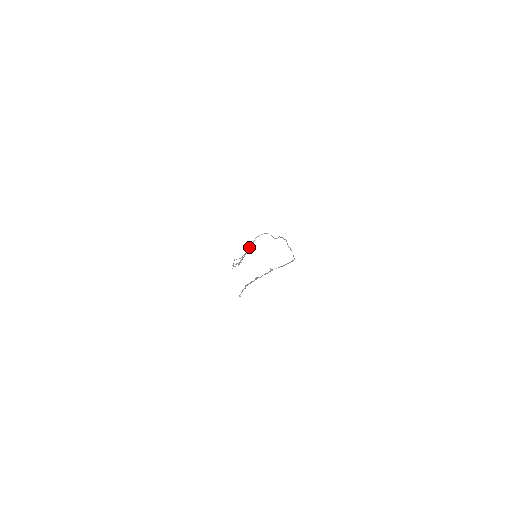
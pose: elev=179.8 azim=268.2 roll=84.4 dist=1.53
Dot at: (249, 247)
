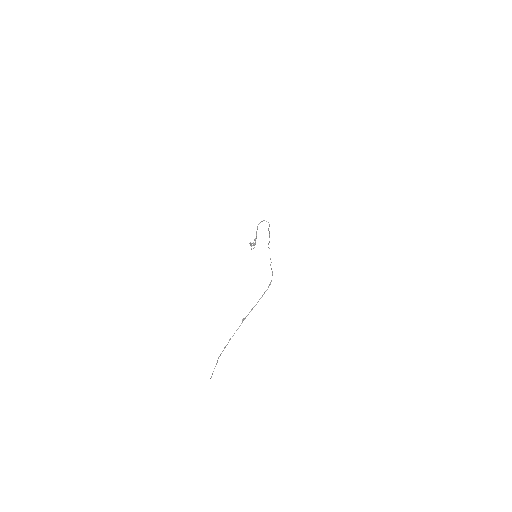
Dot at: (256, 233)
